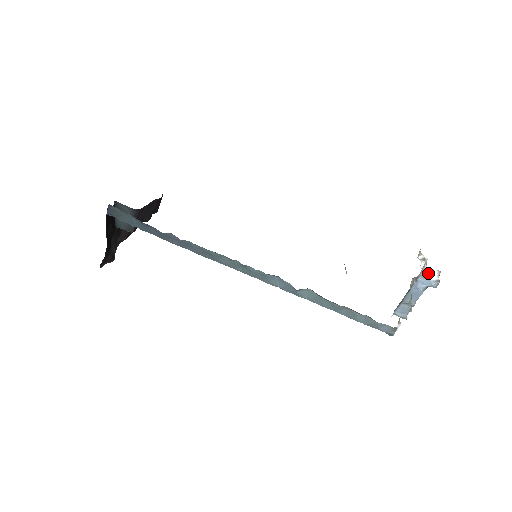
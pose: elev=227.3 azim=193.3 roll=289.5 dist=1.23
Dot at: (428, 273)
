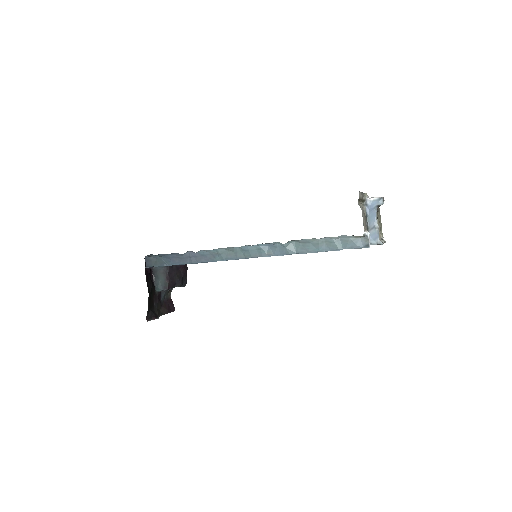
Dot at: (372, 197)
